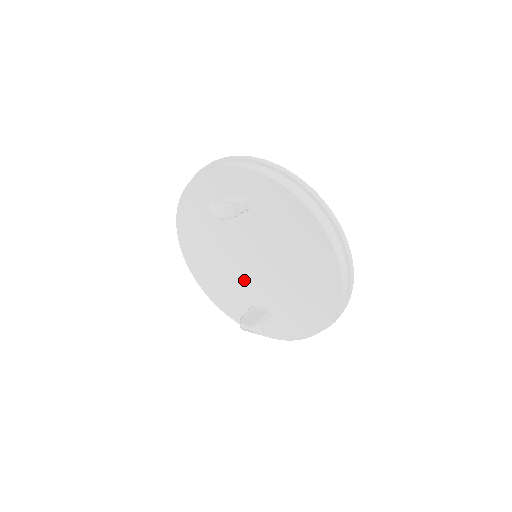
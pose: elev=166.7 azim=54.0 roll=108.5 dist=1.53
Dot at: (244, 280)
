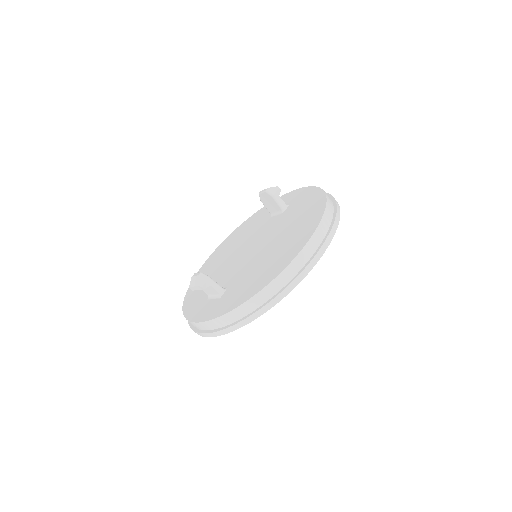
Dot at: (230, 269)
